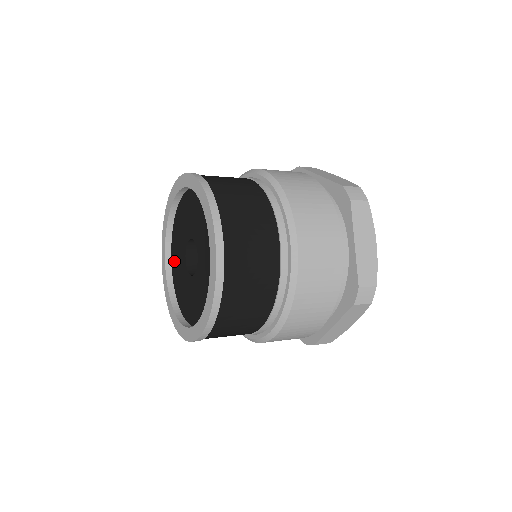
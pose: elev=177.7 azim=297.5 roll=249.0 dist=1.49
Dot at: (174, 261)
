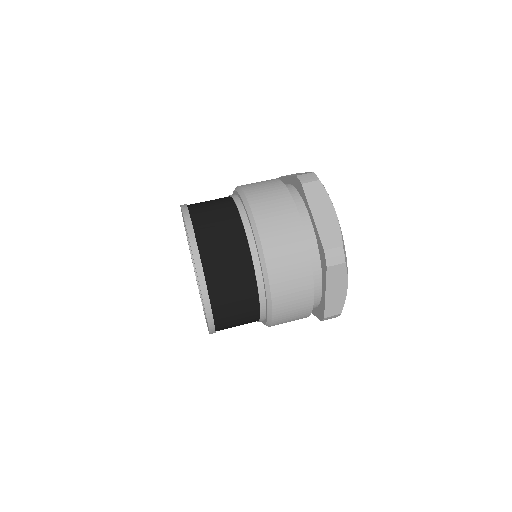
Dot at: occluded
